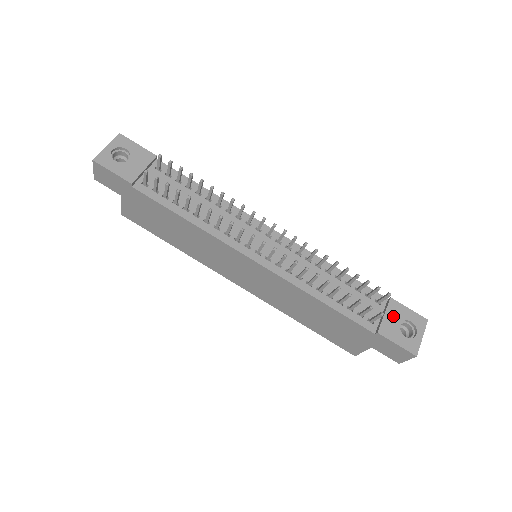
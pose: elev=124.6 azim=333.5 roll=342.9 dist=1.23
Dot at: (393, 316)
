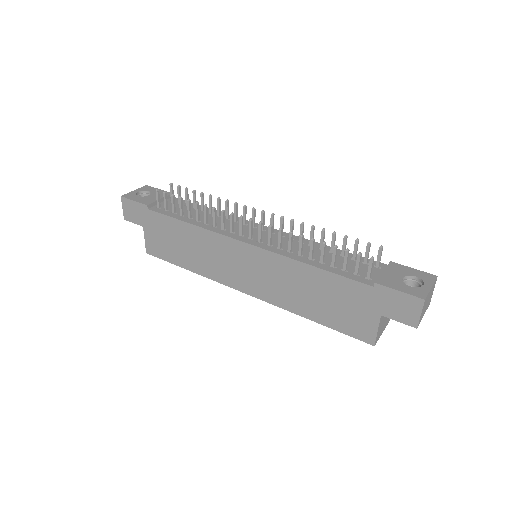
Dot at: (393, 272)
